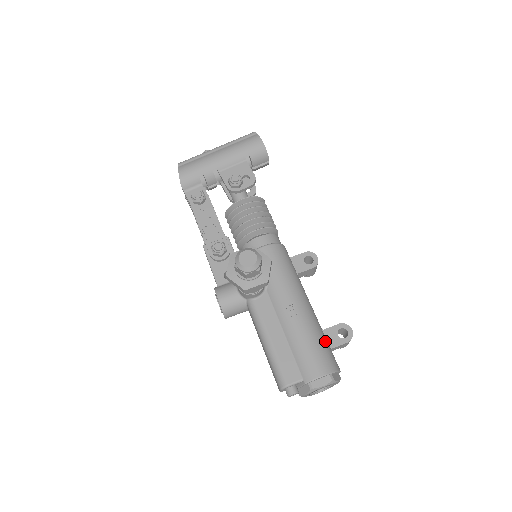
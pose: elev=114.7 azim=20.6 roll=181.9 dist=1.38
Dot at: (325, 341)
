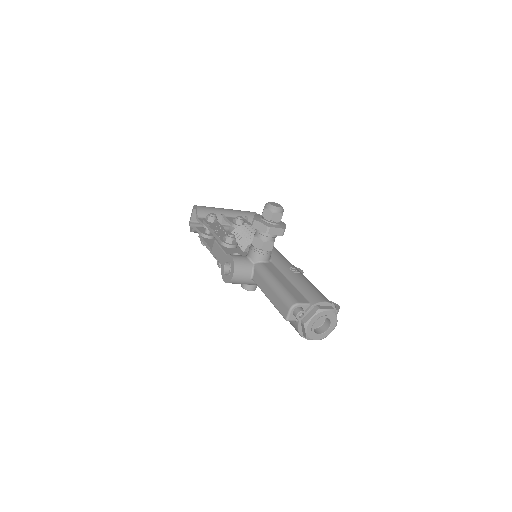
Dot at: occluded
